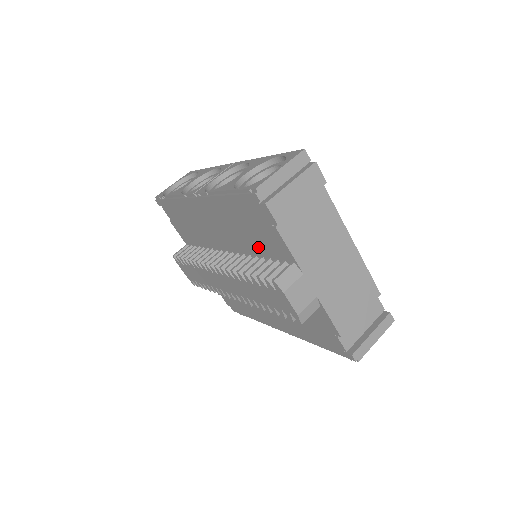
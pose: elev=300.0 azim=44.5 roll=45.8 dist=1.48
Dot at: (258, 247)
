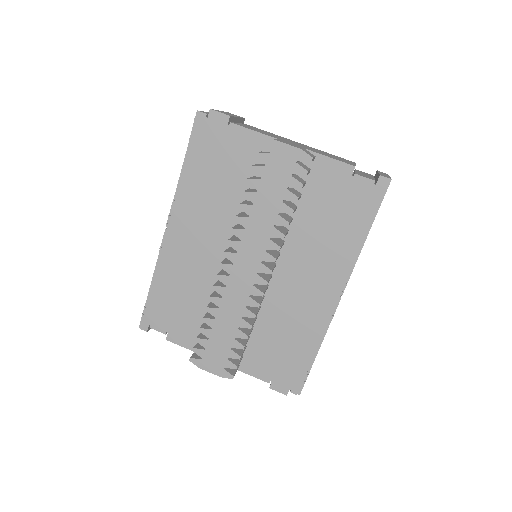
Dot at: (238, 182)
